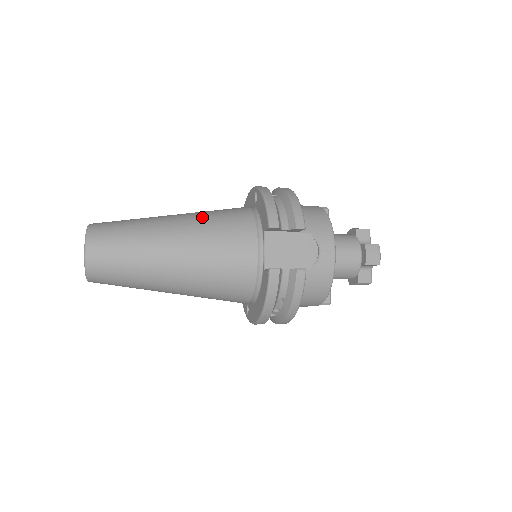
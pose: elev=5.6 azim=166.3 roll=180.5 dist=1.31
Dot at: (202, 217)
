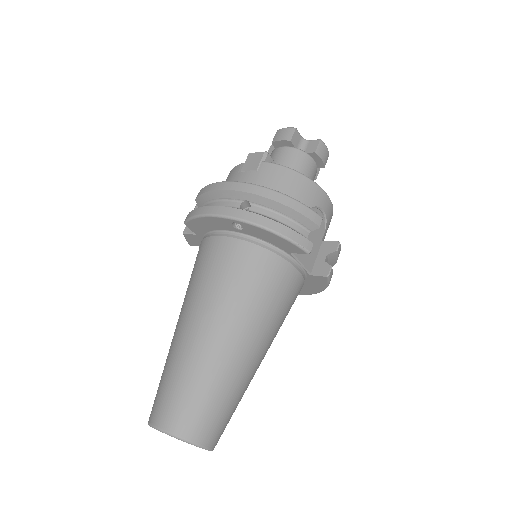
Dot at: (234, 302)
